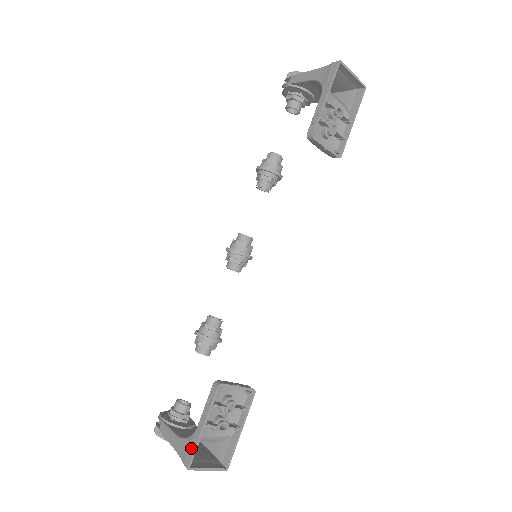
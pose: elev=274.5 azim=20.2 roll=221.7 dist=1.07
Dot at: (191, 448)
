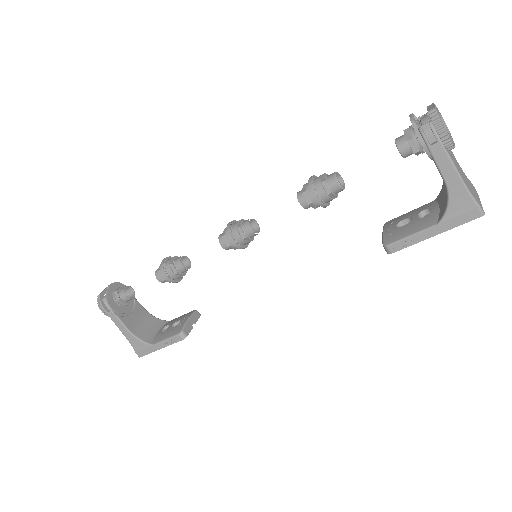
Dot at: (146, 351)
